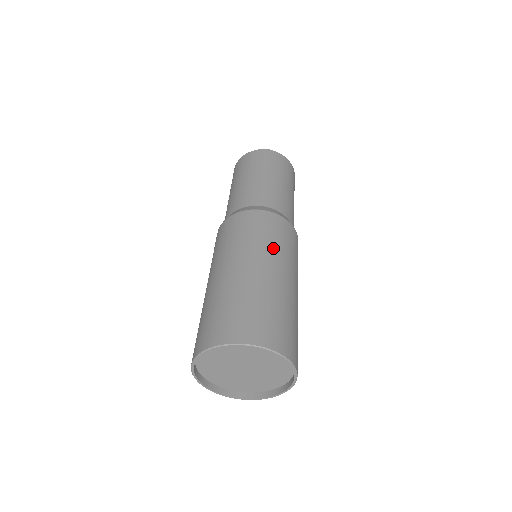
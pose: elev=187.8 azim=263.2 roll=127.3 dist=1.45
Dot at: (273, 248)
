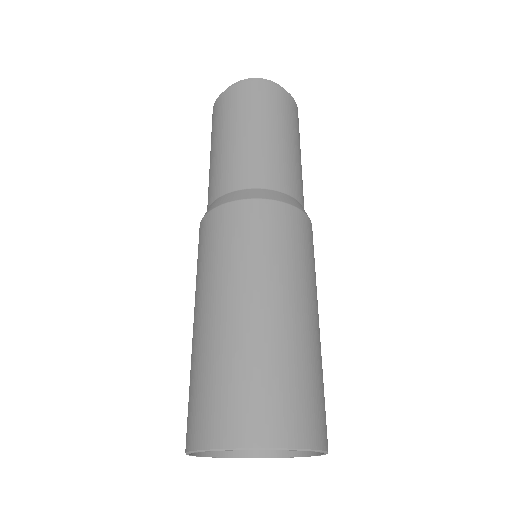
Dot at: (282, 266)
